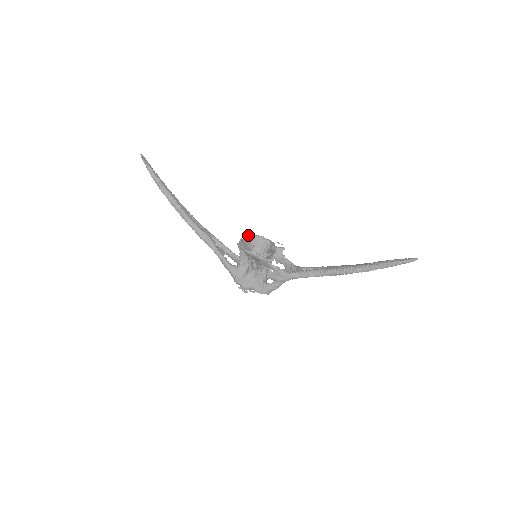
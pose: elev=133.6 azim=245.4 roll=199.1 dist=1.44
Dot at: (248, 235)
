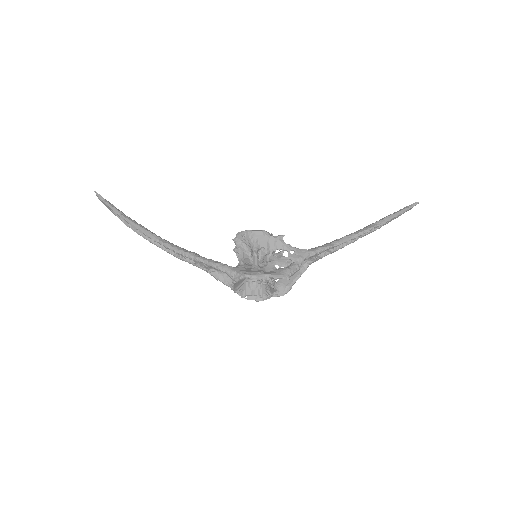
Dot at: occluded
